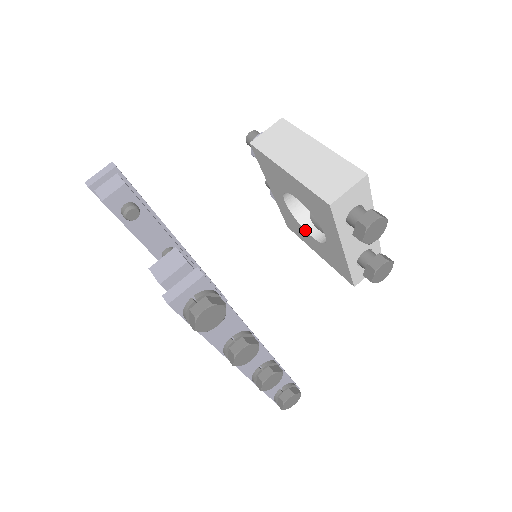
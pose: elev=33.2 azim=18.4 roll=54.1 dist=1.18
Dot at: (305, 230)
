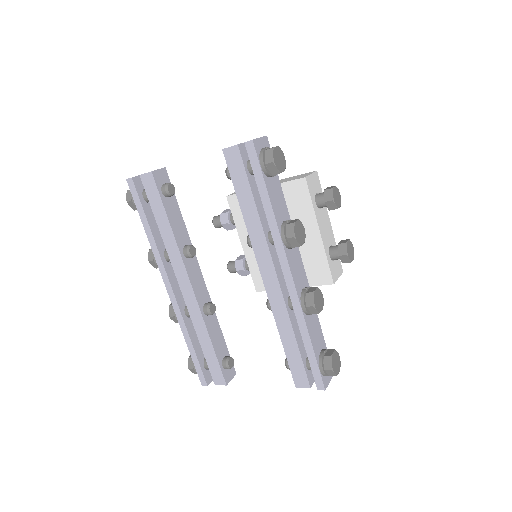
Dot at: occluded
